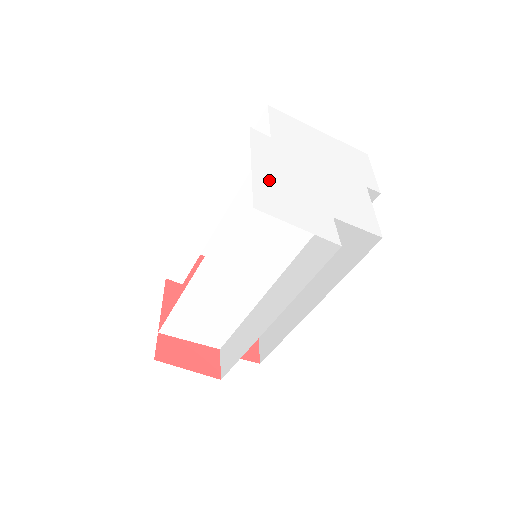
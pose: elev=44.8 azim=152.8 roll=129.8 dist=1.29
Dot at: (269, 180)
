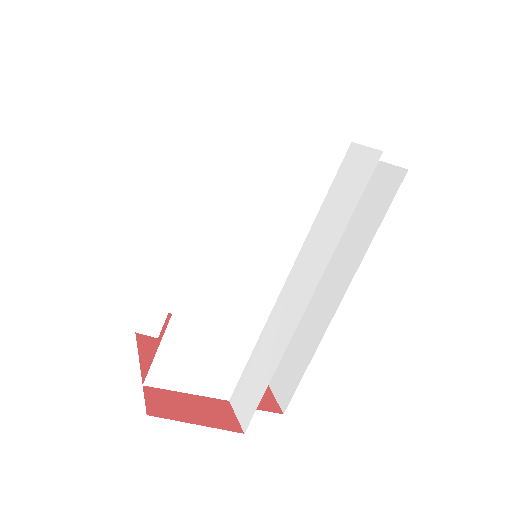
Dot at: occluded
